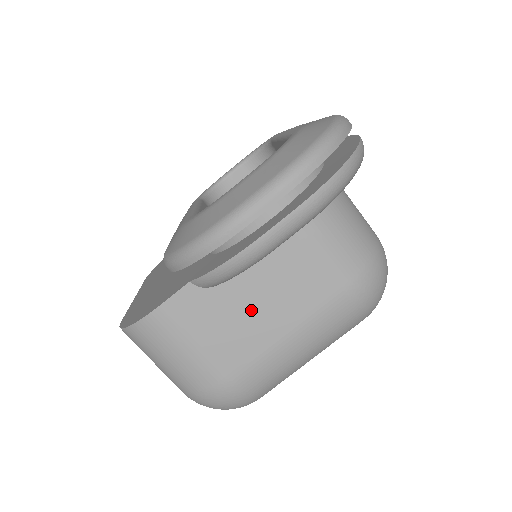
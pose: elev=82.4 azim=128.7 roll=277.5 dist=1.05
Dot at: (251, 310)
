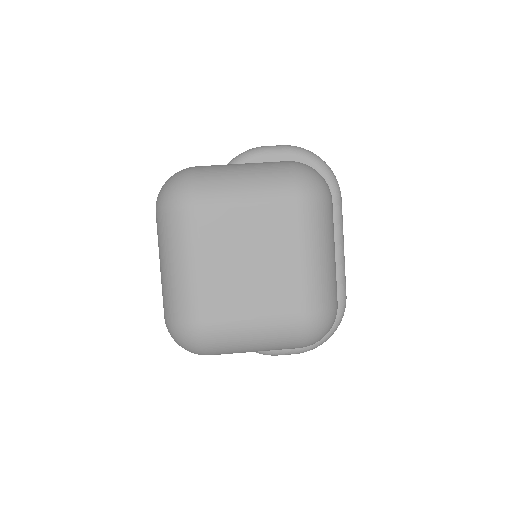
Dot at: occluded
